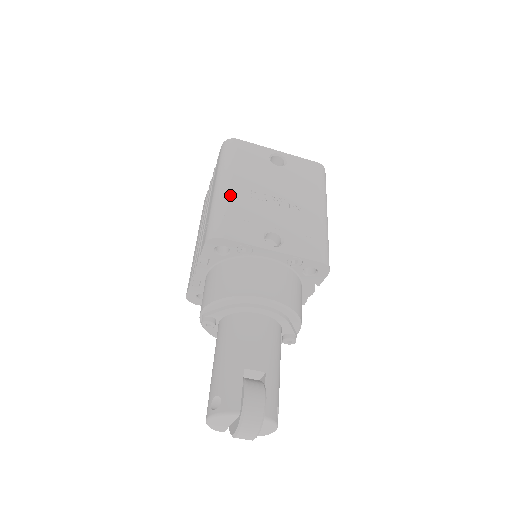
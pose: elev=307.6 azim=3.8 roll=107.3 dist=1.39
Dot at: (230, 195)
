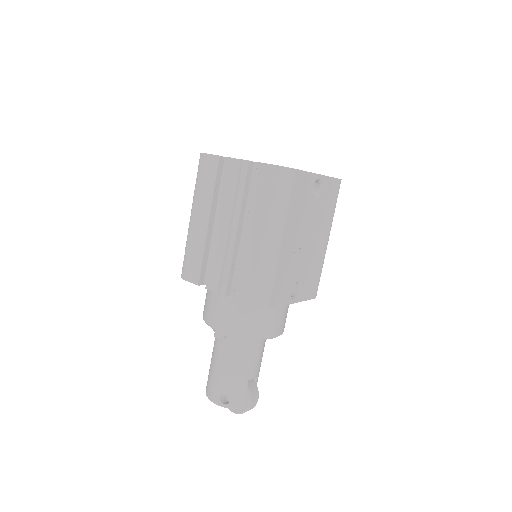
Dot at: (280, 257)
